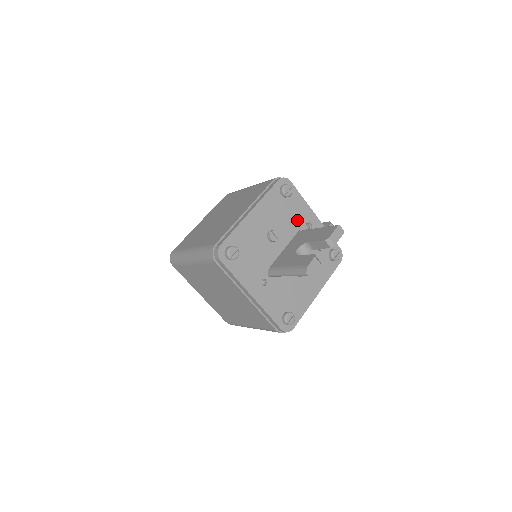
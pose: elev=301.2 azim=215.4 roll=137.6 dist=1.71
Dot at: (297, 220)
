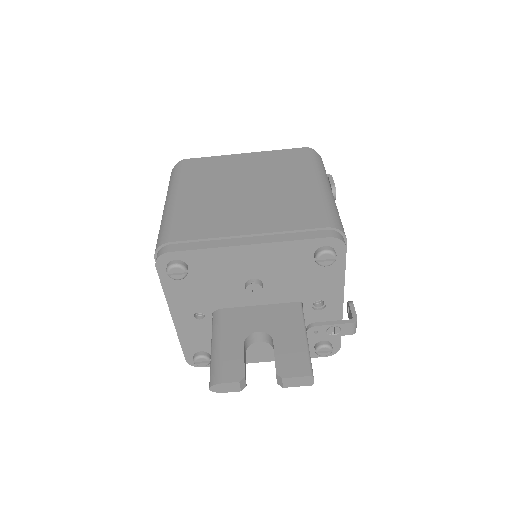
Dot at: (309, 291)
